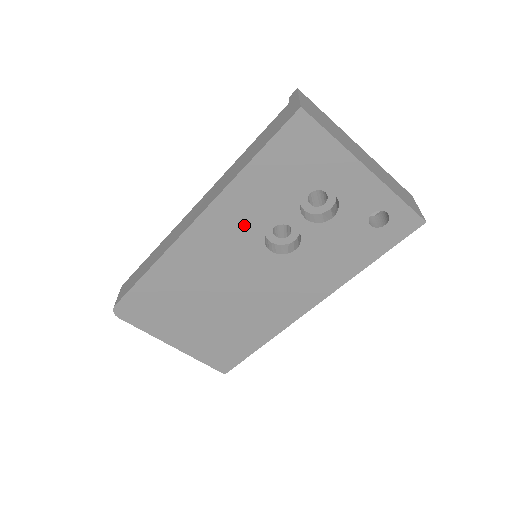
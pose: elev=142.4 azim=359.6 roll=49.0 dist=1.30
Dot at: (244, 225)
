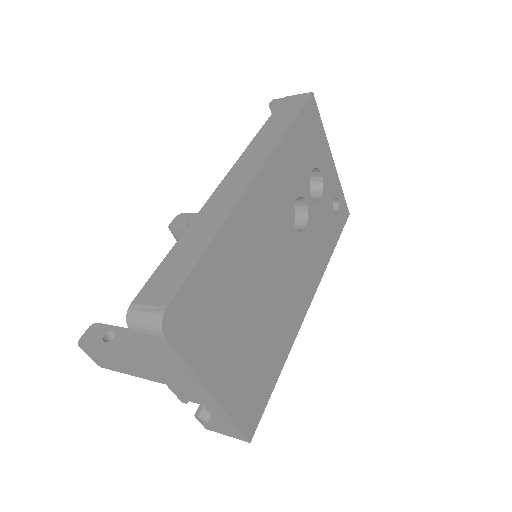
Dot at: (284, 190)
